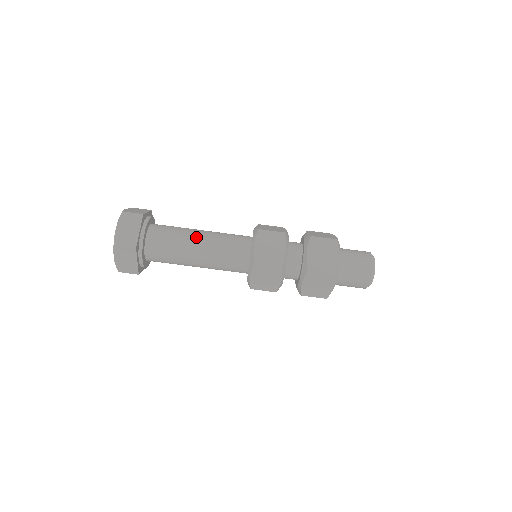
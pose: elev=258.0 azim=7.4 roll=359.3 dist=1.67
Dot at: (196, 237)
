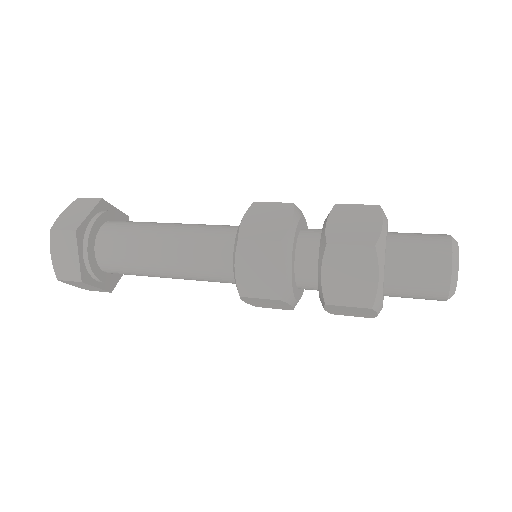
Dot at: (157, 249)
